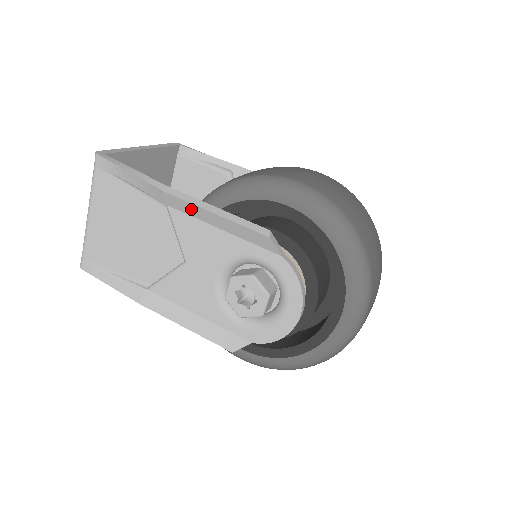
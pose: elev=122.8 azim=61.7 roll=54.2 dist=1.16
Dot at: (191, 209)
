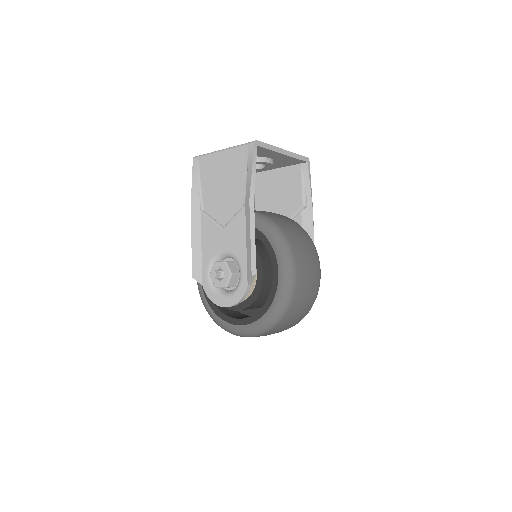
Dot at: (248, 222)
